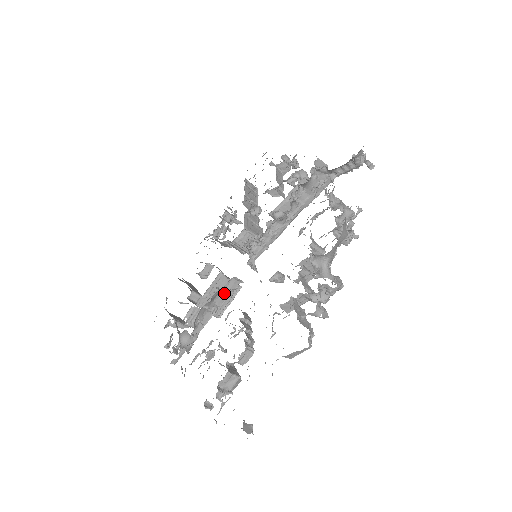
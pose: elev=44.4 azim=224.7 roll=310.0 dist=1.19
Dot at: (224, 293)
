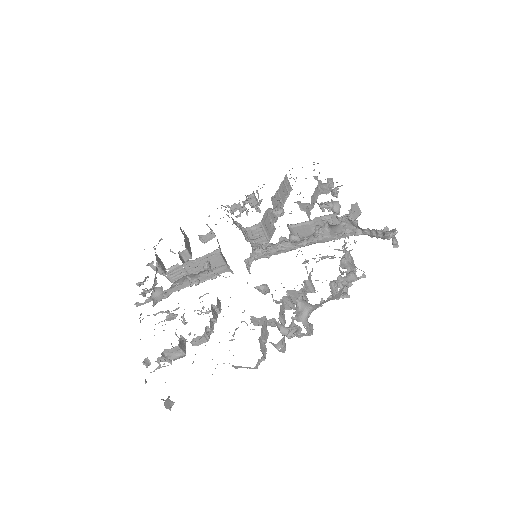
Dot at: (211, 273)
